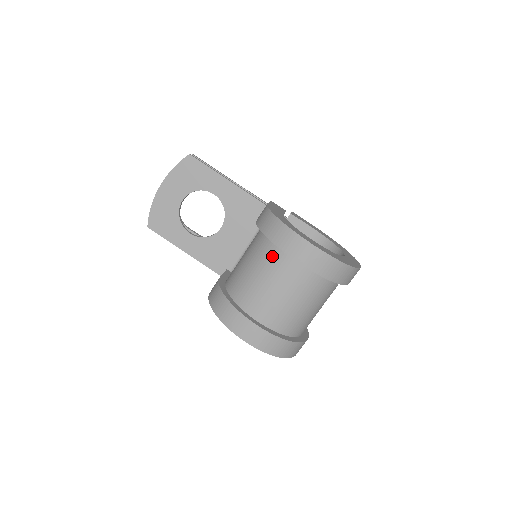
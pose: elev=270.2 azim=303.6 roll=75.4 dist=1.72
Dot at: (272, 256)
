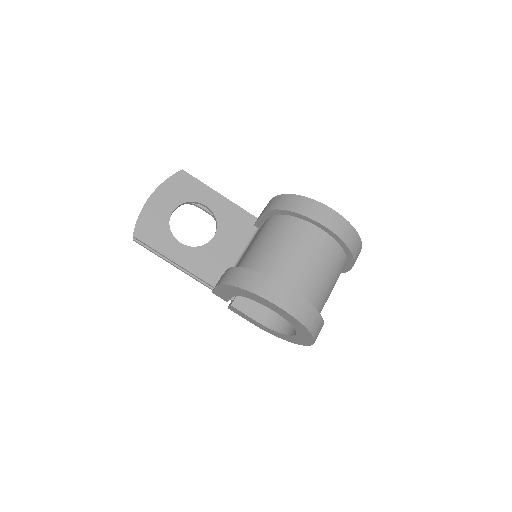
Dot at: (294, 227)
